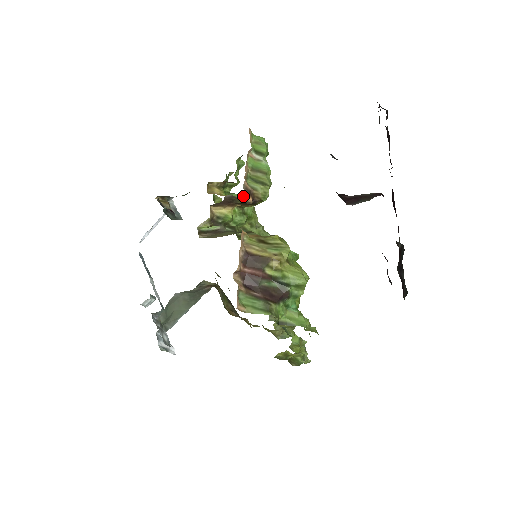
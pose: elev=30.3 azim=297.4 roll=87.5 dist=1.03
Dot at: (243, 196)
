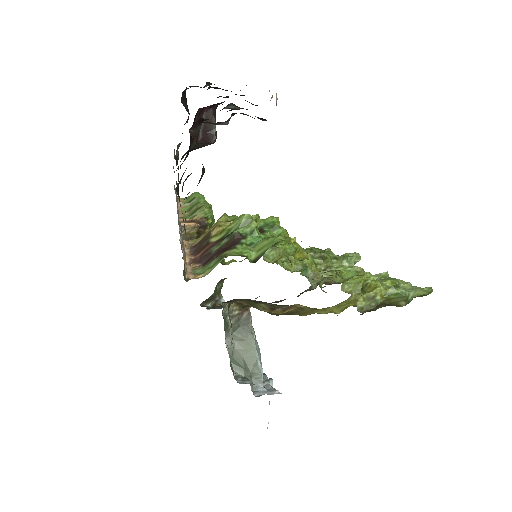
Dot at: (183, 227)
